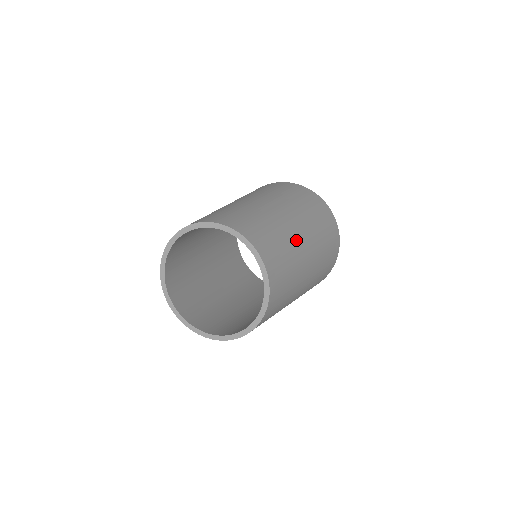
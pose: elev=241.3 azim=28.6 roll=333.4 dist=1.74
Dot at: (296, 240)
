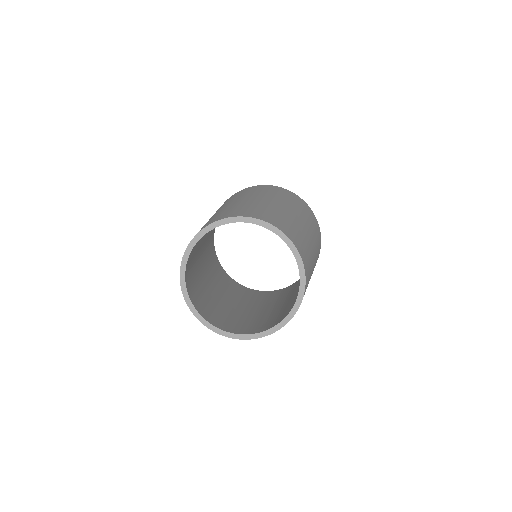
Dot at: (309, 240)
